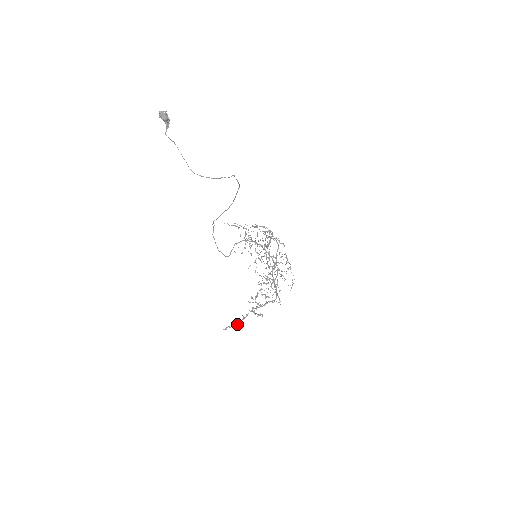
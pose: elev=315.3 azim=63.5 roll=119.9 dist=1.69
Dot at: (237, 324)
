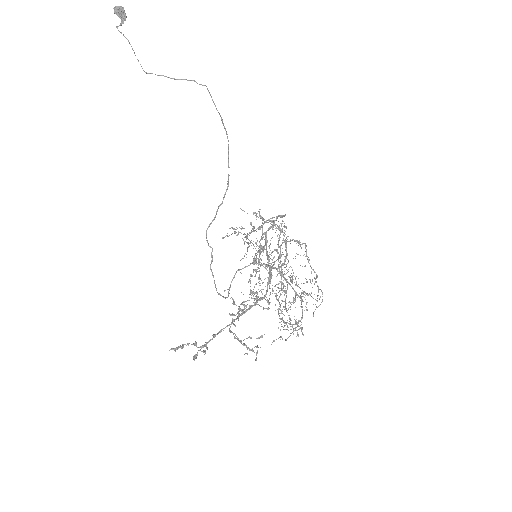
Dot at: occluded
